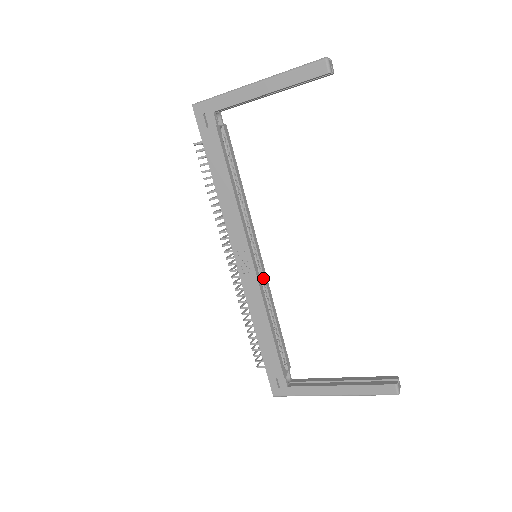
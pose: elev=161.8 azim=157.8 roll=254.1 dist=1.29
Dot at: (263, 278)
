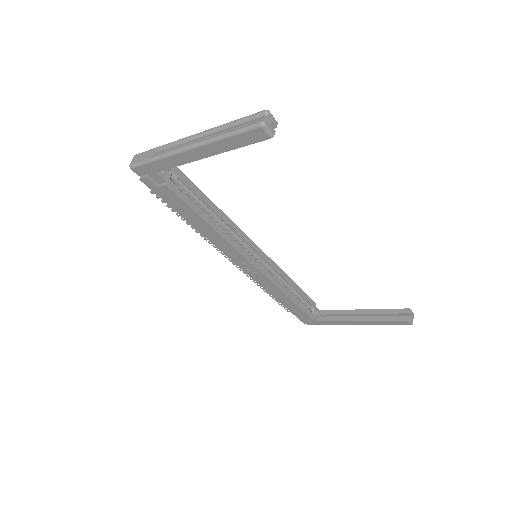
Dot at: (269, 265)
